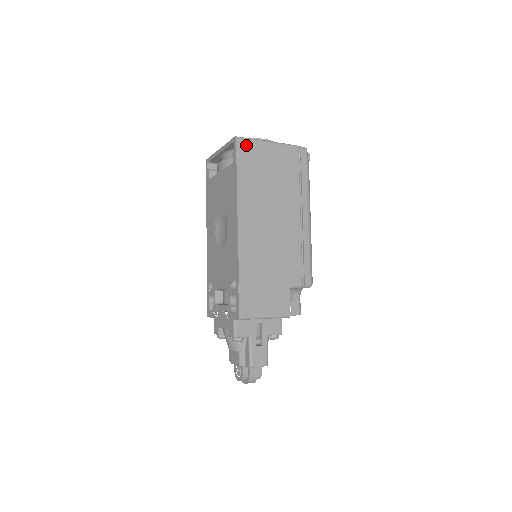
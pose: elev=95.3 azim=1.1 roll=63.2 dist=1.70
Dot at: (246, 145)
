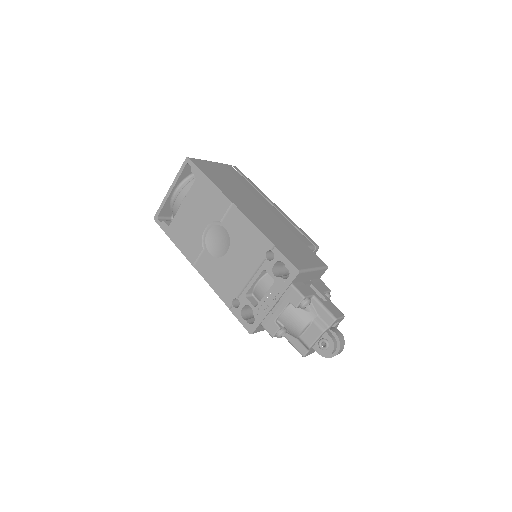
Dot at: (198, 162)
